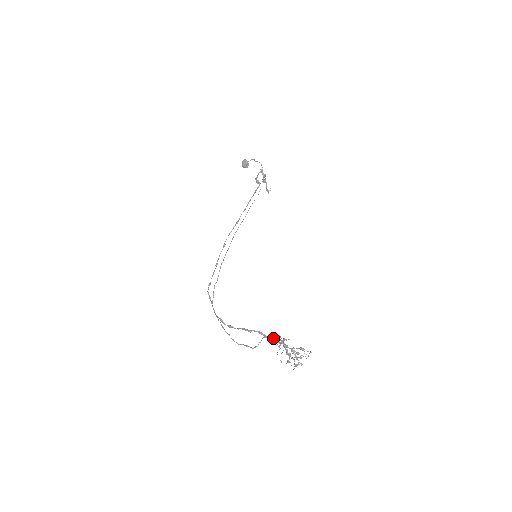
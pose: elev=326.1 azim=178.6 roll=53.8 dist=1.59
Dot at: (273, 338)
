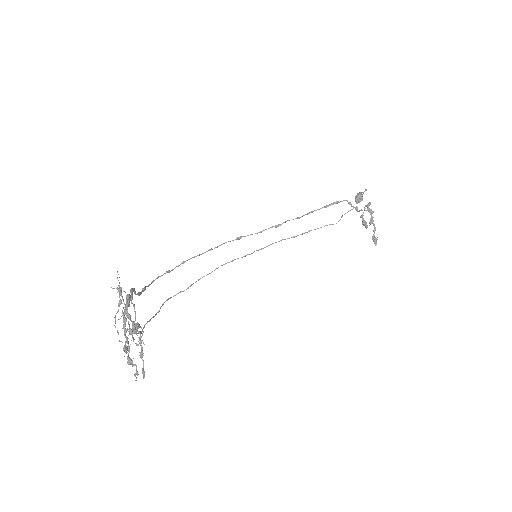
Dot at: (126, 295)
